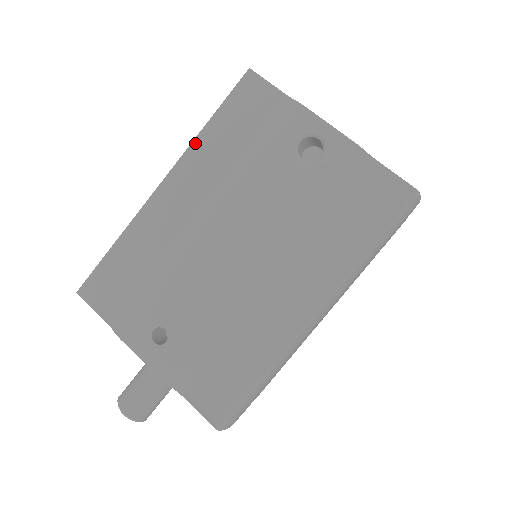
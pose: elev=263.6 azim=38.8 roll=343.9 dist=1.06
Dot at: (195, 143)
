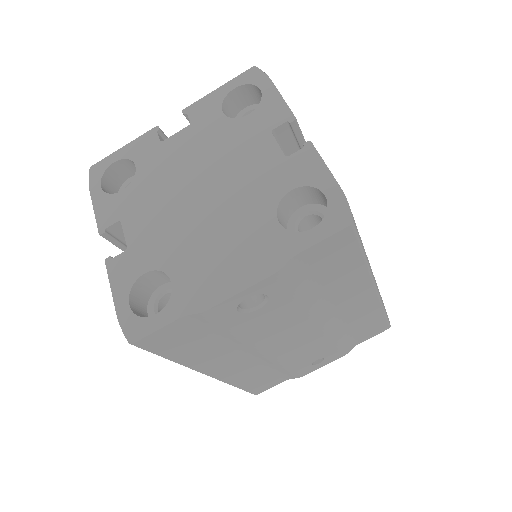
Dot at: (188, 366)
